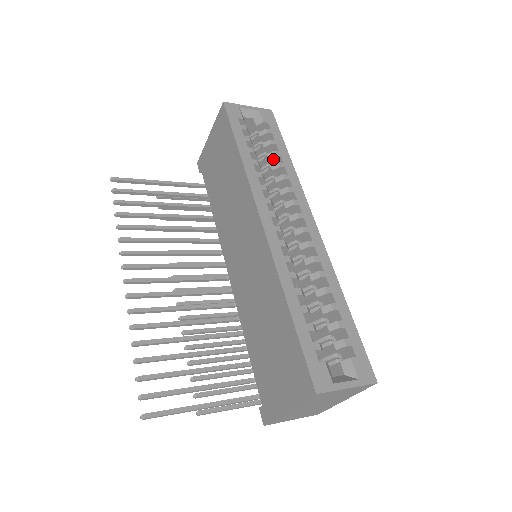
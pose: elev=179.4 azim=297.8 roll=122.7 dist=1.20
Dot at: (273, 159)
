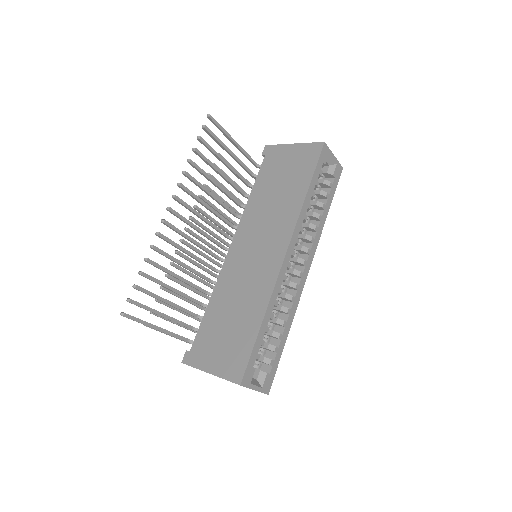
Dot at: (318, 207)
